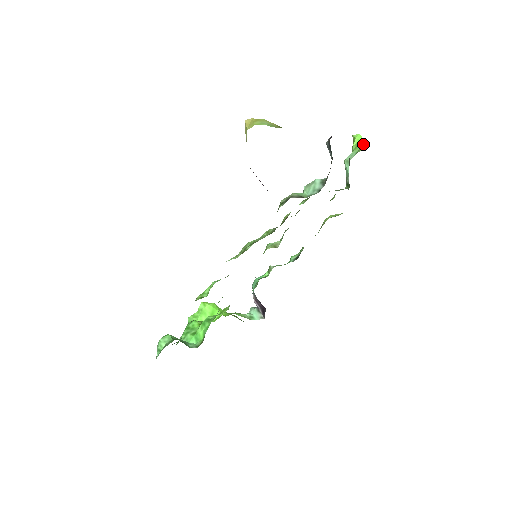
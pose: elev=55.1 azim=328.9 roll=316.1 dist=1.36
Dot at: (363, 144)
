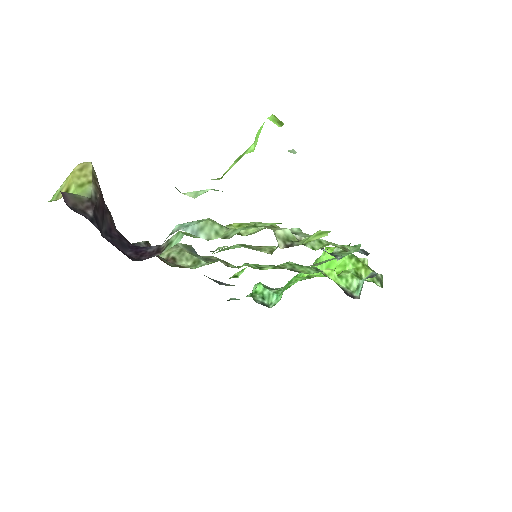
Dot at: (233, 164)
